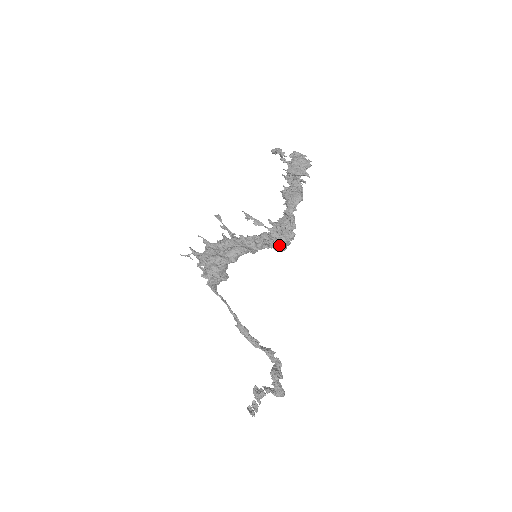
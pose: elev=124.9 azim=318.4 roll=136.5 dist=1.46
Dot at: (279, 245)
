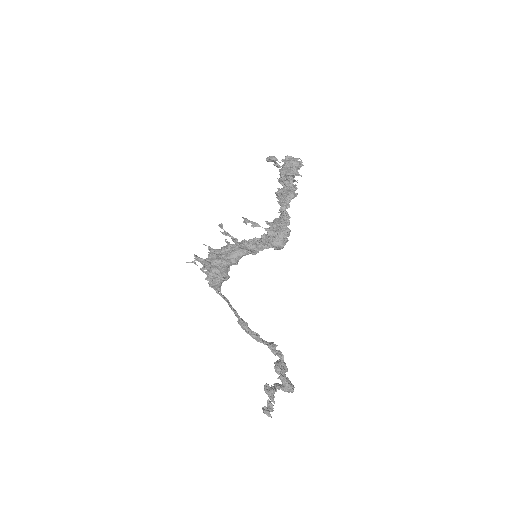
Dot at: (276, 242)
